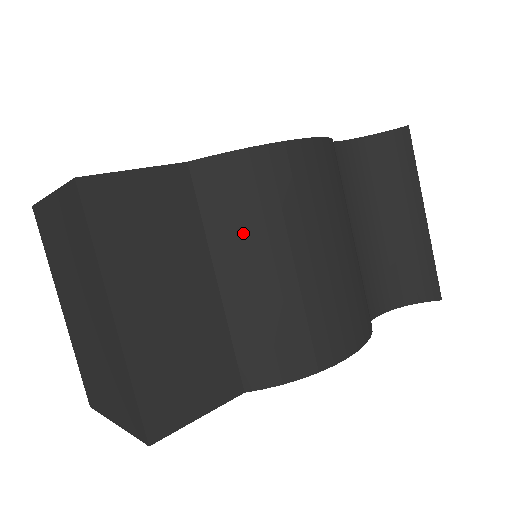
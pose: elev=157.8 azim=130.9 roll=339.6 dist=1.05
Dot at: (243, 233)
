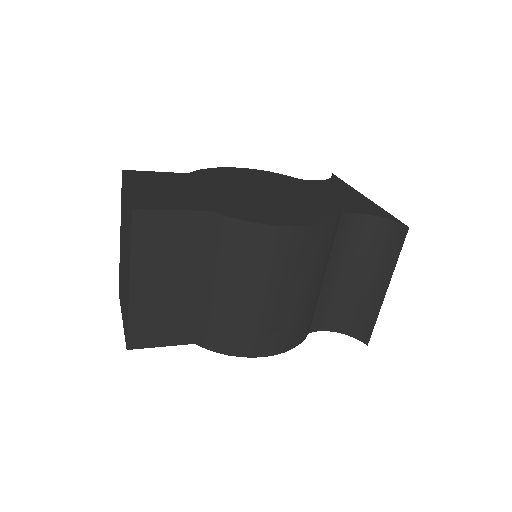
Dot at: (227, 267)
